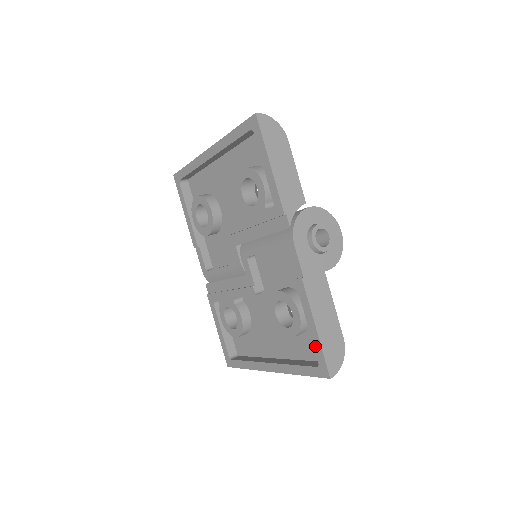
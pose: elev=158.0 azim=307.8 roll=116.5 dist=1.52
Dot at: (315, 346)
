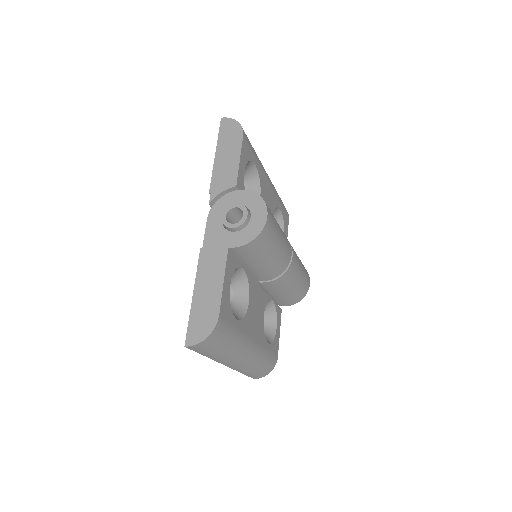
Dot at: occluded
